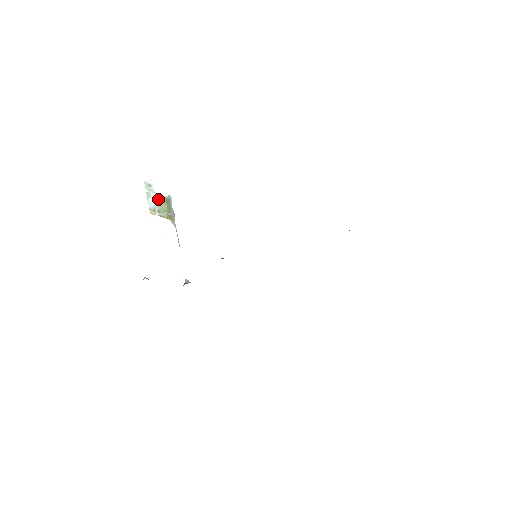
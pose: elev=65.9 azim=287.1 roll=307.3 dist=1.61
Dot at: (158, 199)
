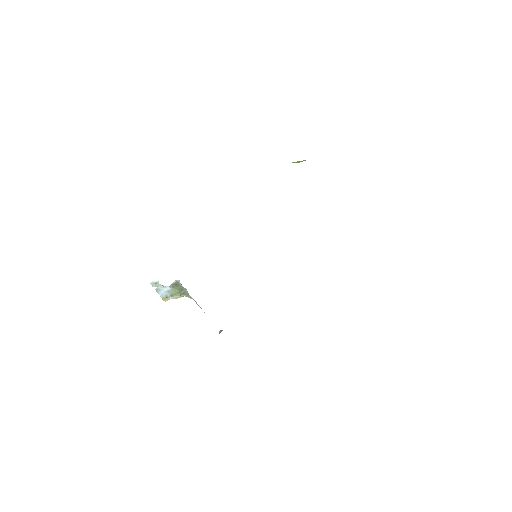
Dot at: (167, 288)
